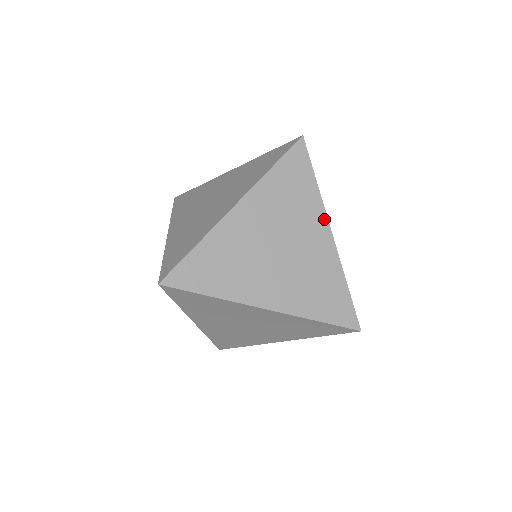
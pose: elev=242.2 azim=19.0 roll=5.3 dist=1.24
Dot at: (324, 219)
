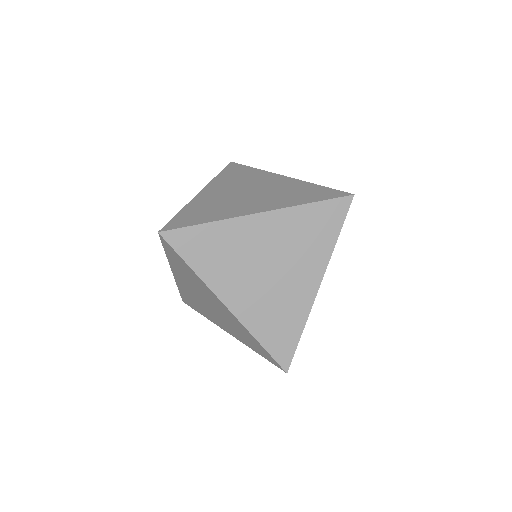
Dot at: occluded
